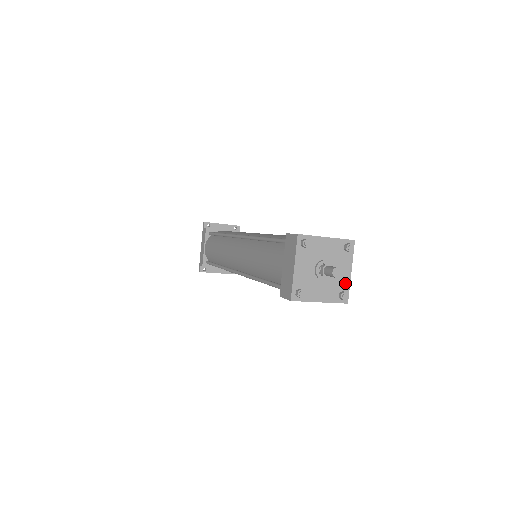
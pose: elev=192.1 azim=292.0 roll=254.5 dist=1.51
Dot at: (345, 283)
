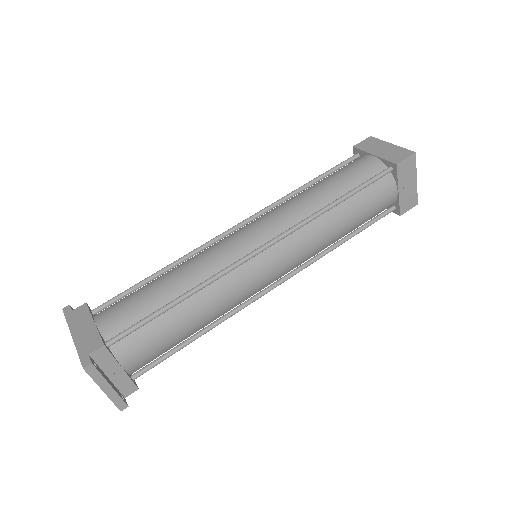
Dot at: occluded
